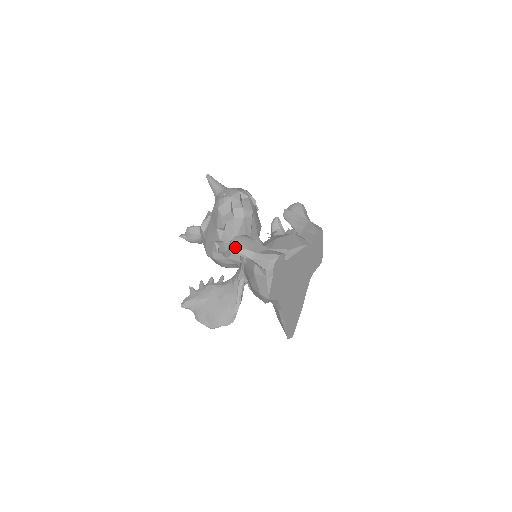
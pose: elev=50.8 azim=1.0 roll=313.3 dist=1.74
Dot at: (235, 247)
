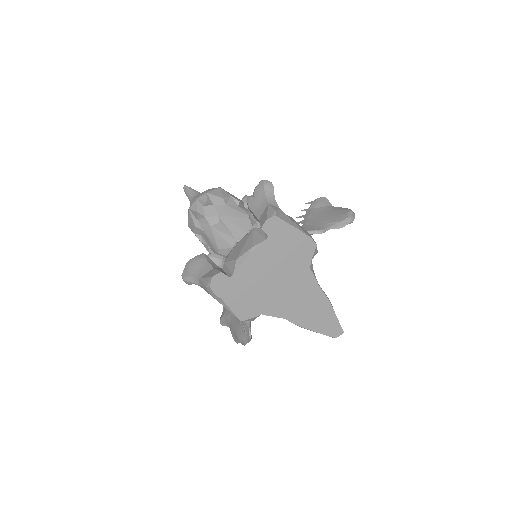
Dot at: (184, 276)
